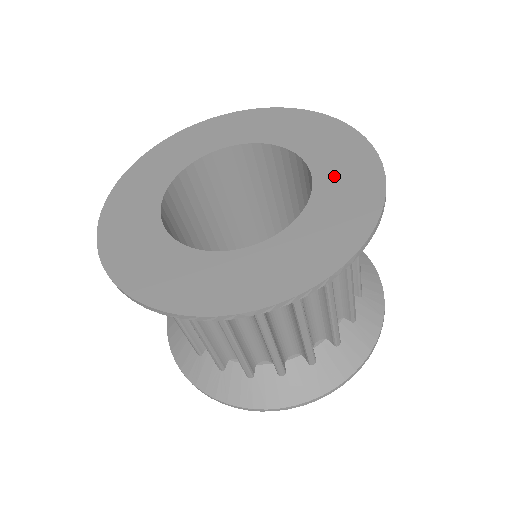
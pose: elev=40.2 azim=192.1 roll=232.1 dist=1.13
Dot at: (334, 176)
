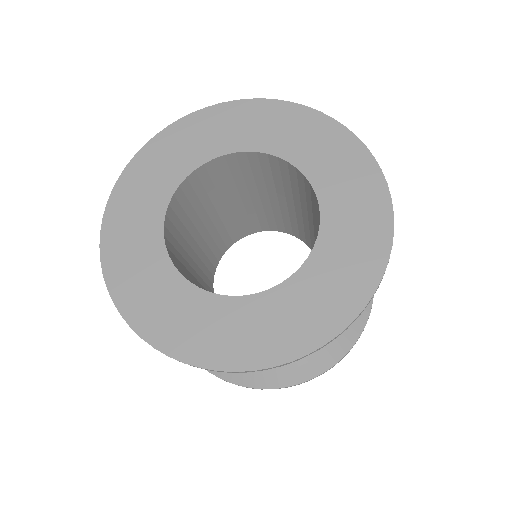
Dot at: (289, 142)
